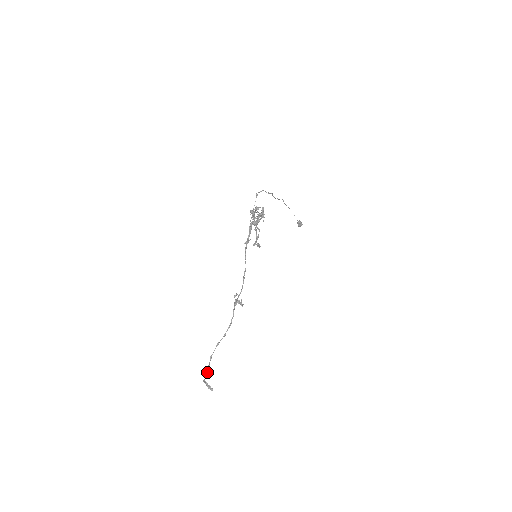
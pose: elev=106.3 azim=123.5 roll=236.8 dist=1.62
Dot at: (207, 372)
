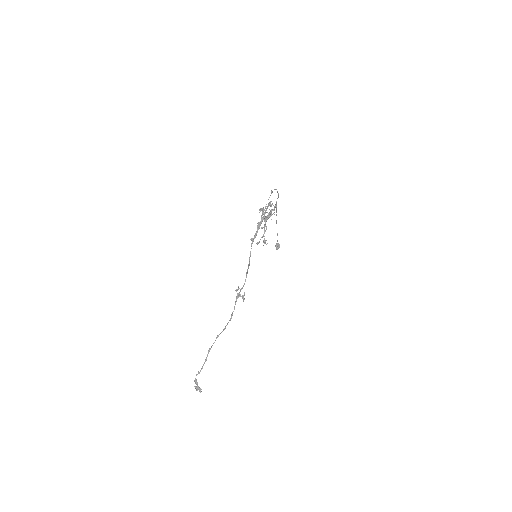
Dot at: (202, 368)
